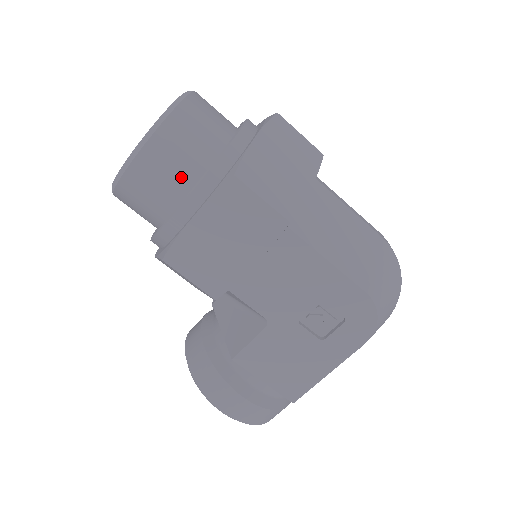
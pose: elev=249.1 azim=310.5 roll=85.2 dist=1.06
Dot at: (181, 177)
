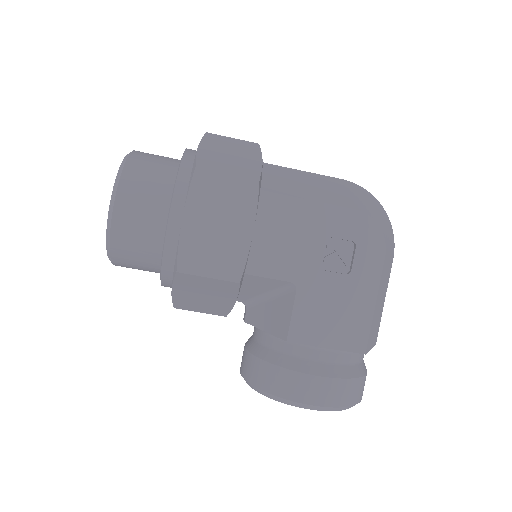
Dot at: (158, 201)
